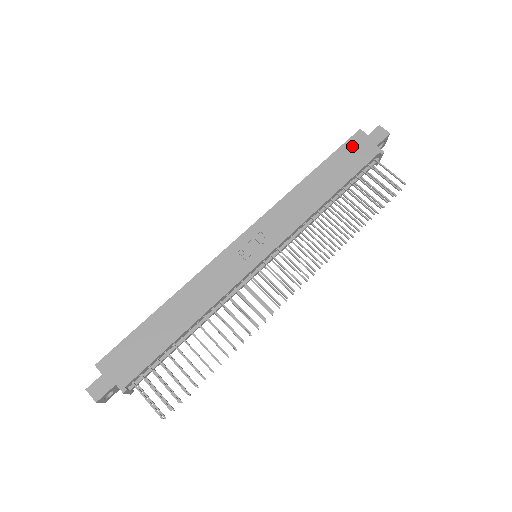
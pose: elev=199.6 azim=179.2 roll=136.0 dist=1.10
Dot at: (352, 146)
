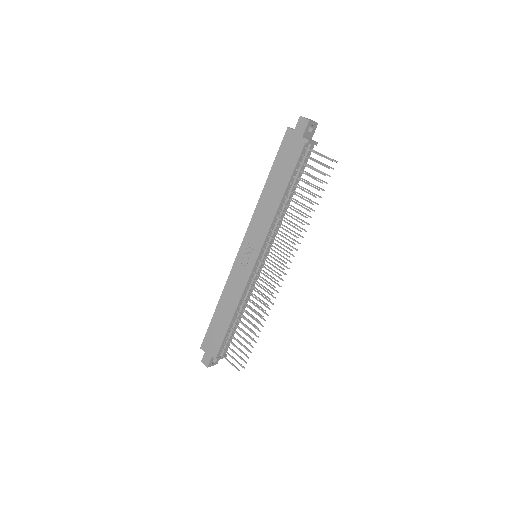
Dot at: (286, 146)
